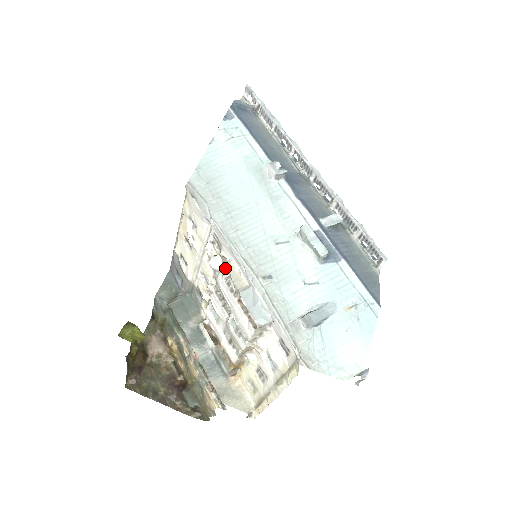
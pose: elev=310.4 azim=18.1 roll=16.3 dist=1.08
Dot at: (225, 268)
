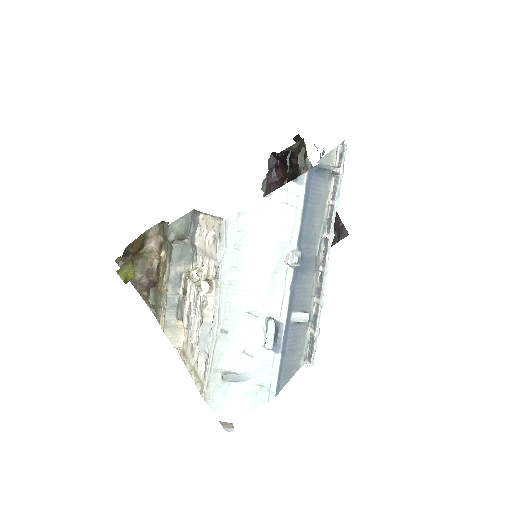
Dot at: (206, 298)
